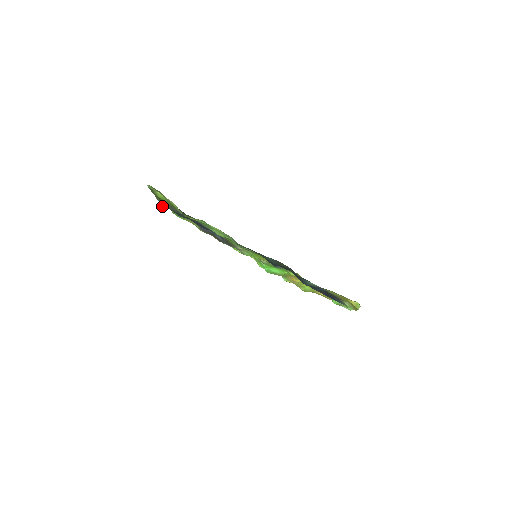
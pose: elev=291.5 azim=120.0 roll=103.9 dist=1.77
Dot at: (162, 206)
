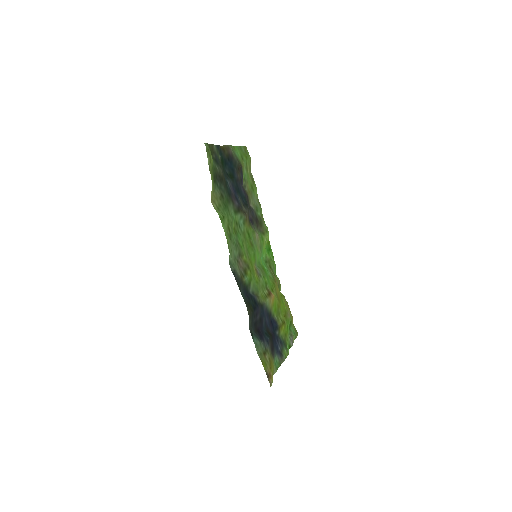
Dot at: (220, 146)
